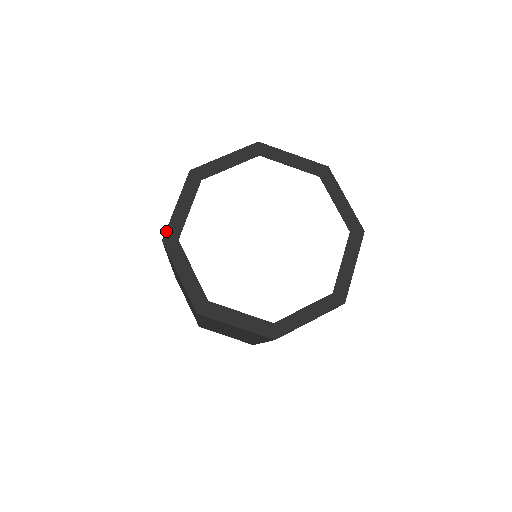
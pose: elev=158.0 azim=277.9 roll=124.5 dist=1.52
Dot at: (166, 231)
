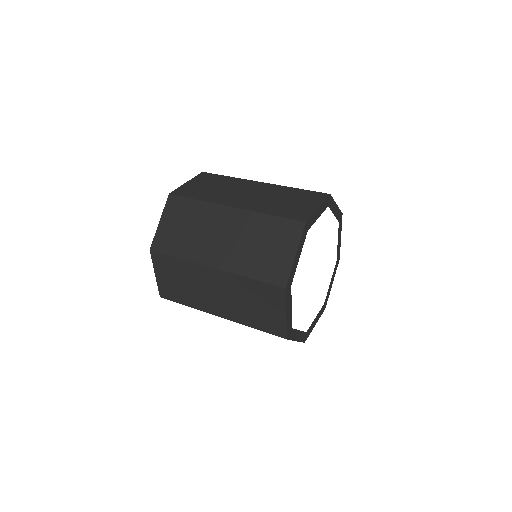
Dot at: (287, 333)
